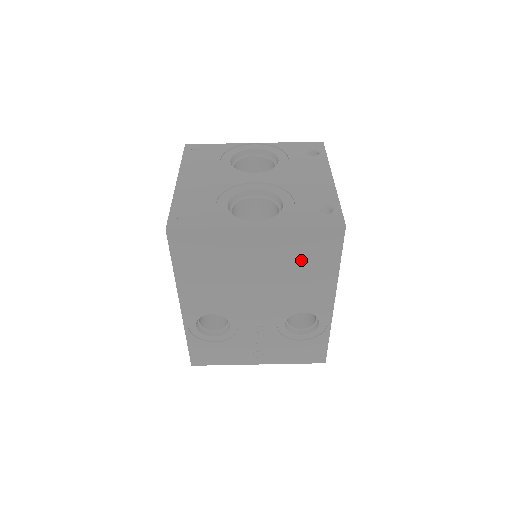
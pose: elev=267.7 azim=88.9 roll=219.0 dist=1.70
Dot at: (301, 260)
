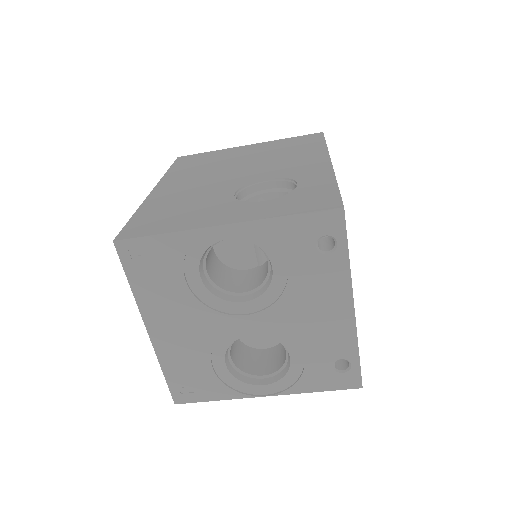
Dot at: occluded
